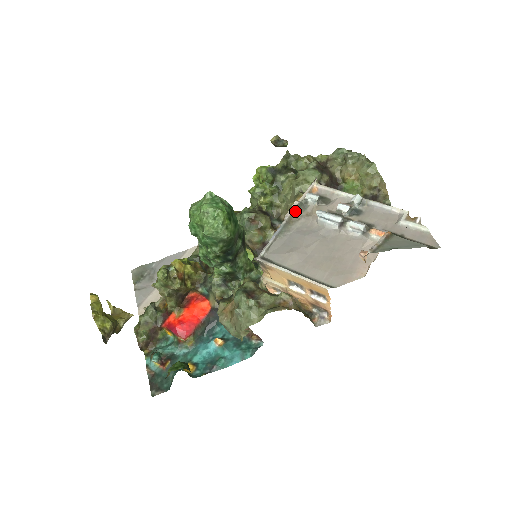
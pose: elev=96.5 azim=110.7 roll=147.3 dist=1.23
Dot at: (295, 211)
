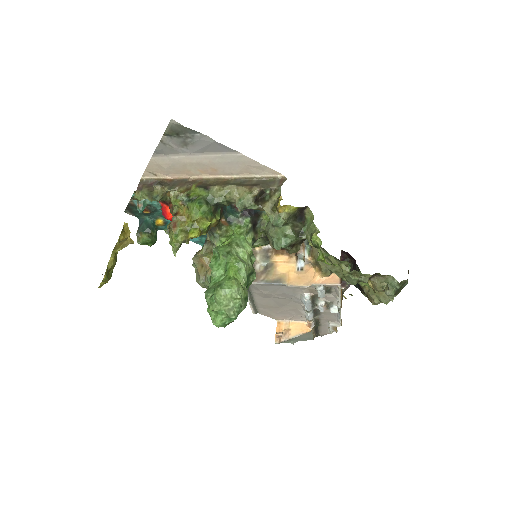
Dot at: (301, 286)
